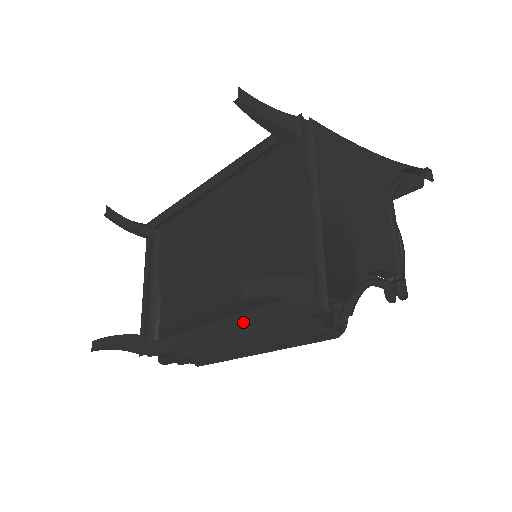
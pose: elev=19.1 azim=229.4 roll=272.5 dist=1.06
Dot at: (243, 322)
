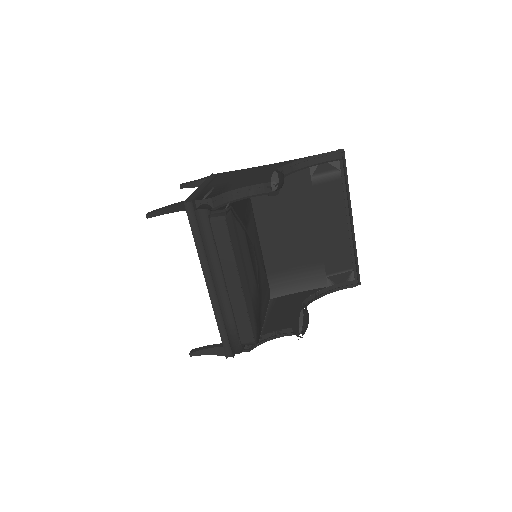
Dot at: (199, 254)
